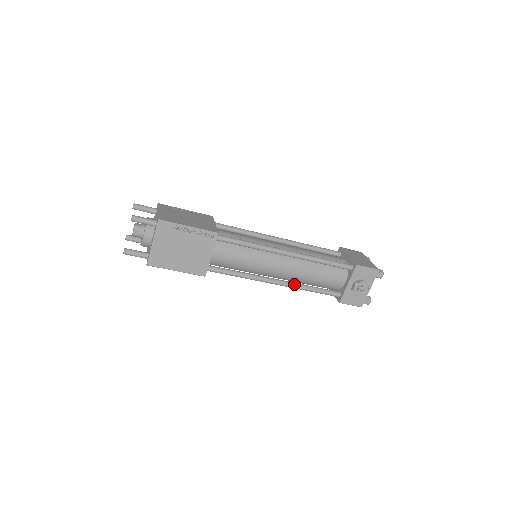
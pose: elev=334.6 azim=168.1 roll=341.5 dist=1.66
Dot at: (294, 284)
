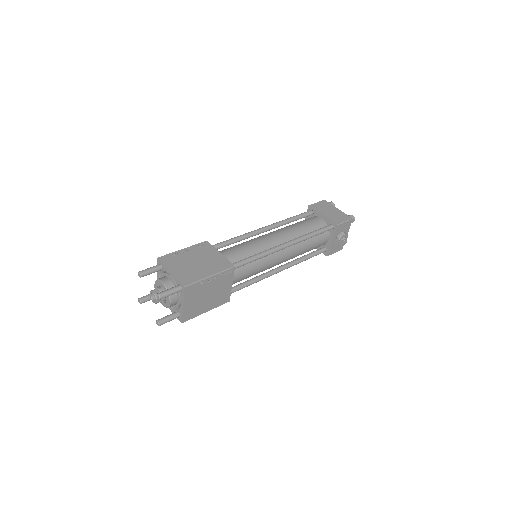
Dot at: (293, 263)
